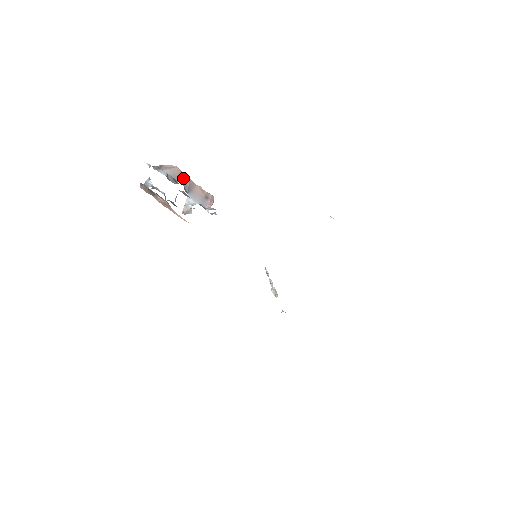
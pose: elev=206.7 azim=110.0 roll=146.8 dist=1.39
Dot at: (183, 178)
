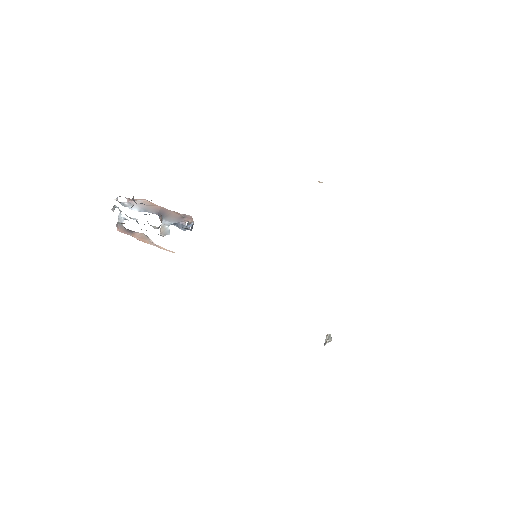
Dot at: (156, 208)
